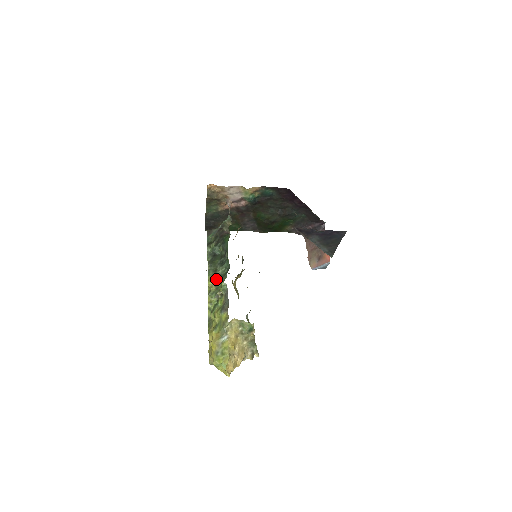
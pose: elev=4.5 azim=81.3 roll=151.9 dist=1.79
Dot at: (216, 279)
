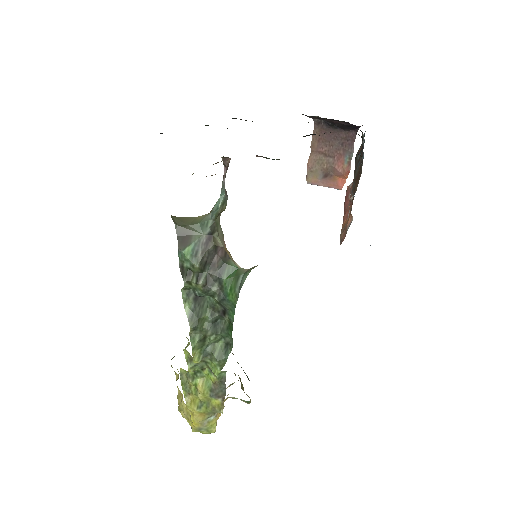
Dot at: (205, 354)
